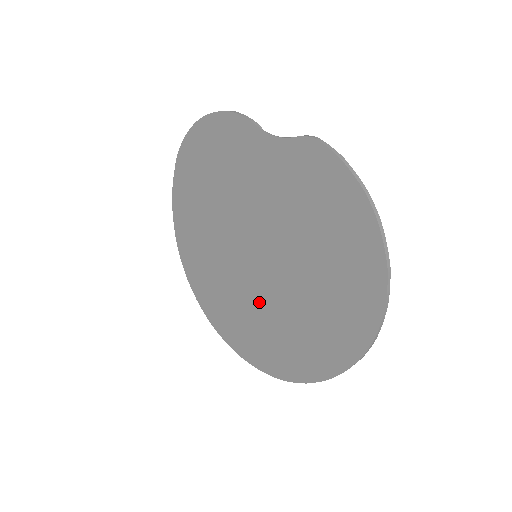
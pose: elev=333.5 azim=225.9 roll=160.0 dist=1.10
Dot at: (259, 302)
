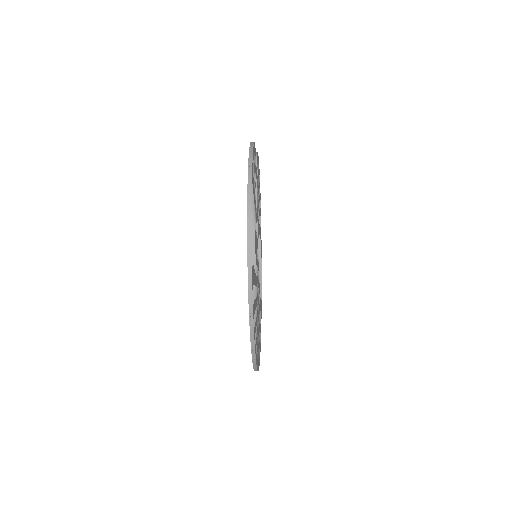
Dot at: occluded
